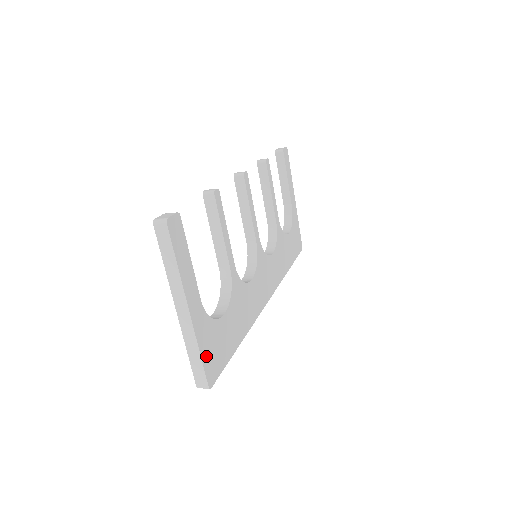
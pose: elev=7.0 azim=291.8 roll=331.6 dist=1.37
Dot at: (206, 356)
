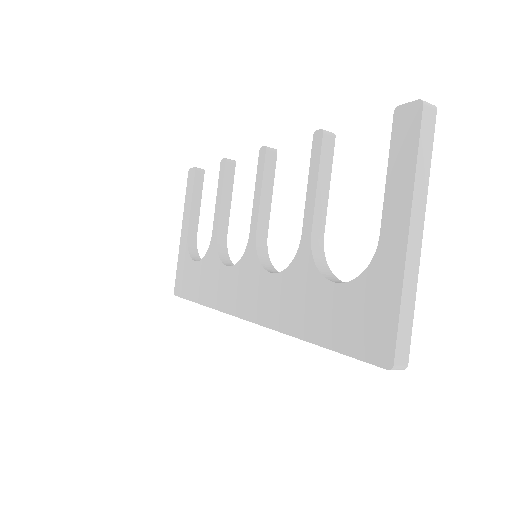
Dot at: occluded
